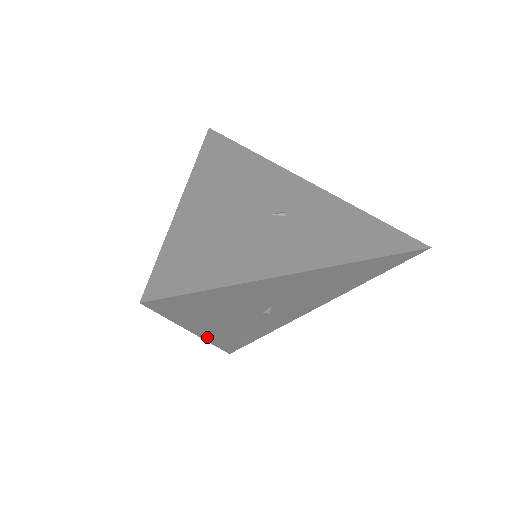
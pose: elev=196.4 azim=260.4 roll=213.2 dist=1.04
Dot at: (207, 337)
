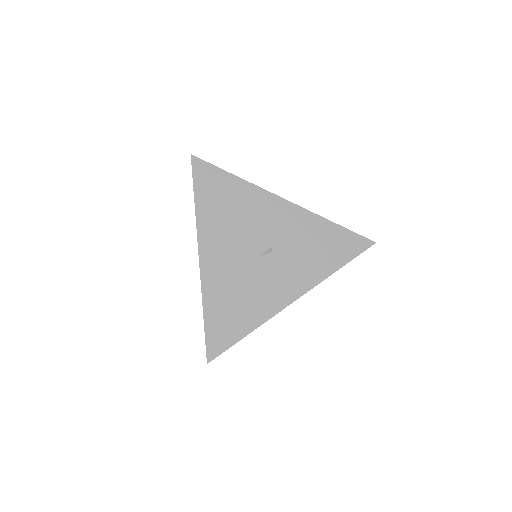
Dot at: occluded
